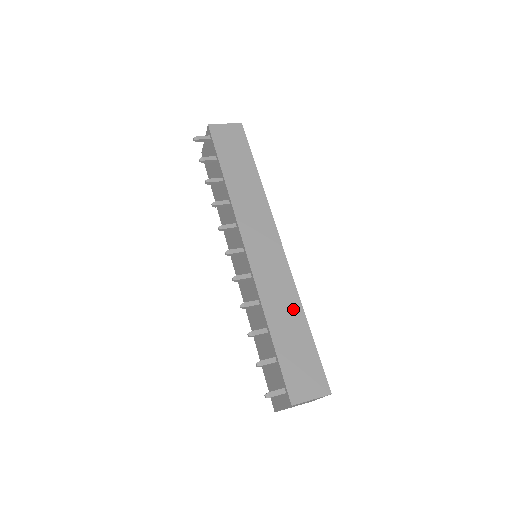
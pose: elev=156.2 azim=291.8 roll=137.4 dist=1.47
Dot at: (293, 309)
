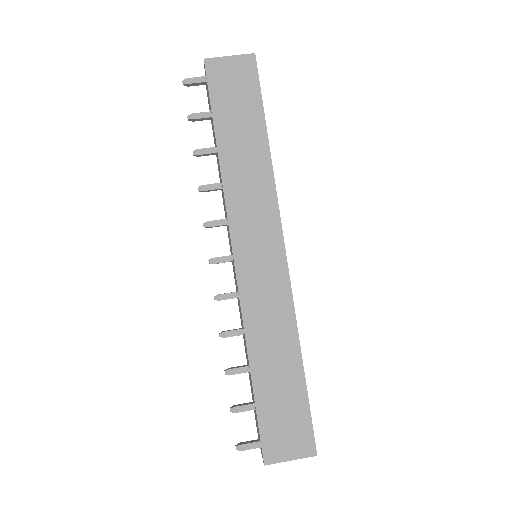
Dot at: (286, 345)
